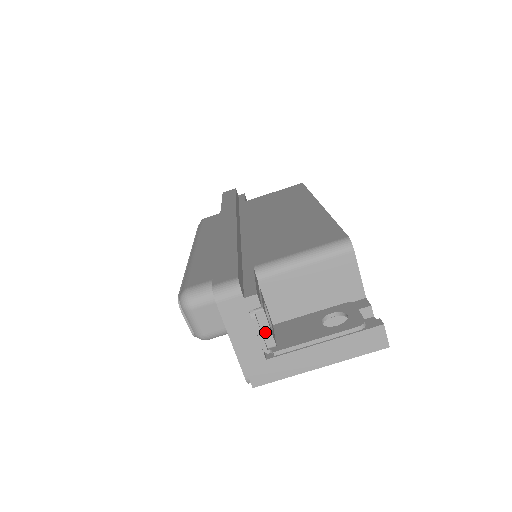
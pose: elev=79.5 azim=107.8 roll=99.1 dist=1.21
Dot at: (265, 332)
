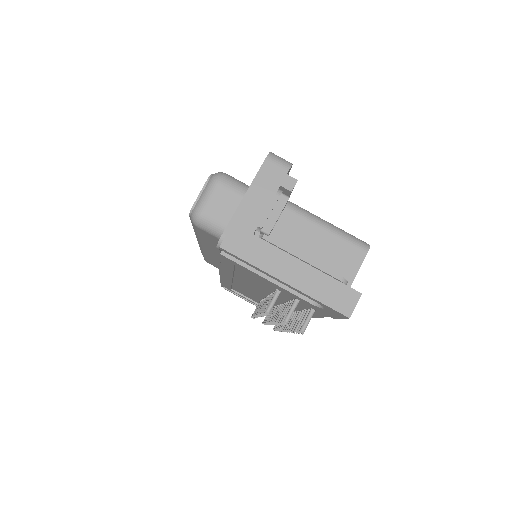
Dot at: (273, 215)
